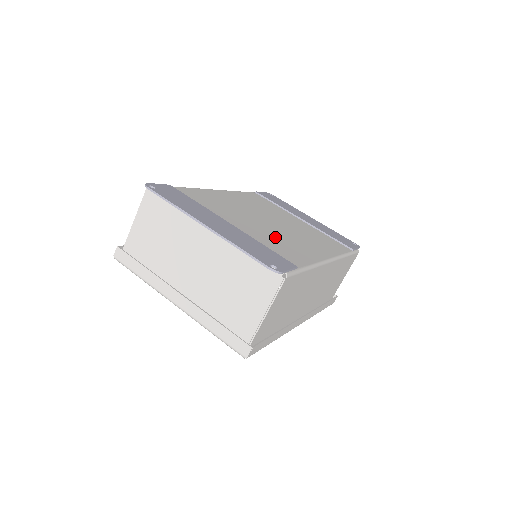
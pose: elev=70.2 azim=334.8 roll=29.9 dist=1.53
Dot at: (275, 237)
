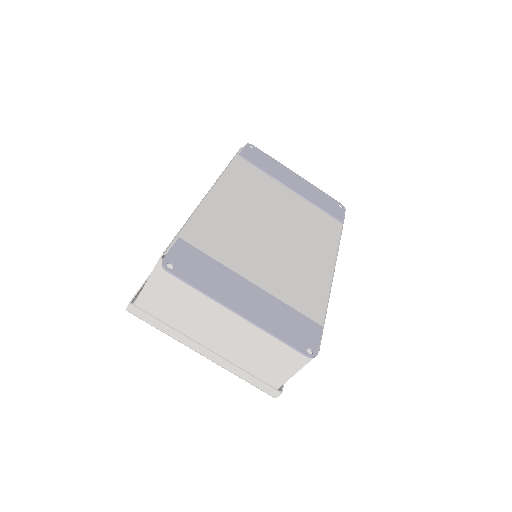
Dot at: (288, 269)
